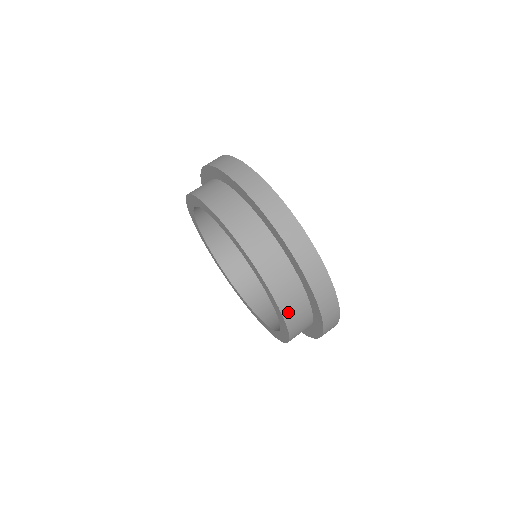
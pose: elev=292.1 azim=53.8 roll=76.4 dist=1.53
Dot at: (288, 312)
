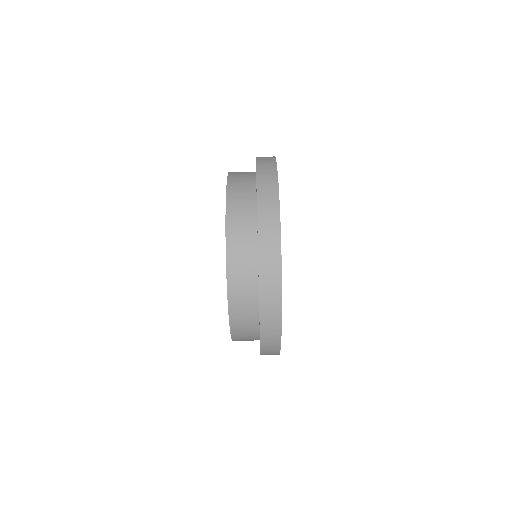
Dot at: occluded
